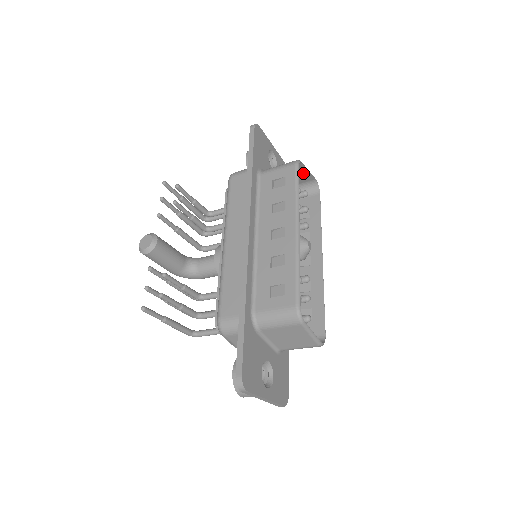
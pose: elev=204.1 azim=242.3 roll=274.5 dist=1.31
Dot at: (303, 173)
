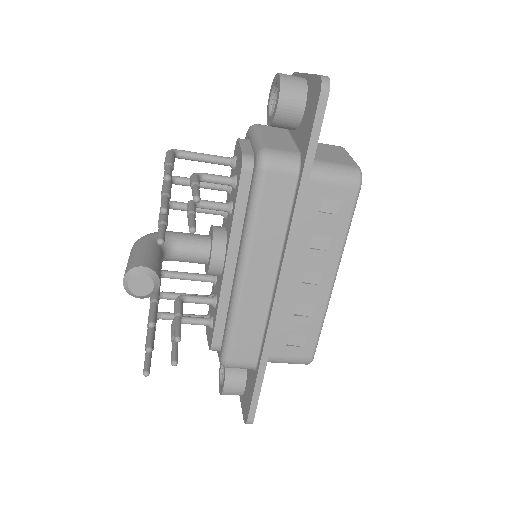
Dot at: occluded
